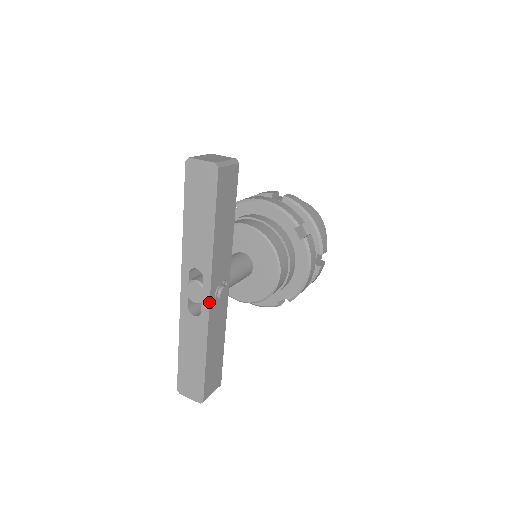
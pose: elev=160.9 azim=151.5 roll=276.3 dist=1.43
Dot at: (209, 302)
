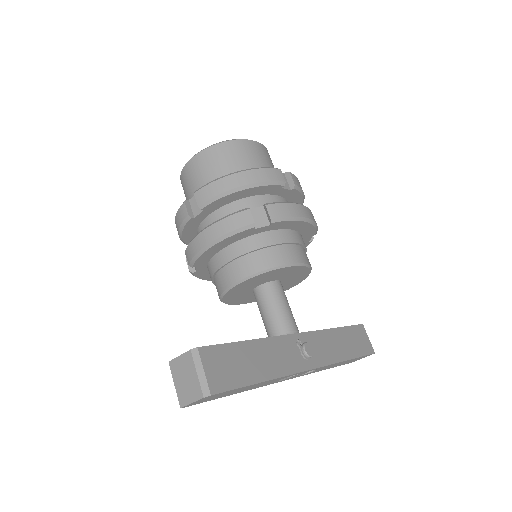
Dot at: (314, 369)
